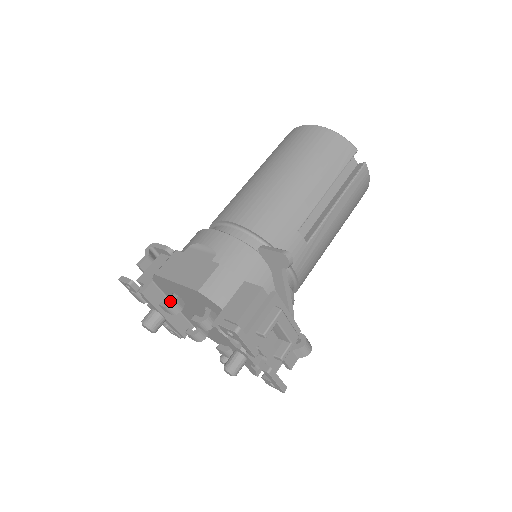
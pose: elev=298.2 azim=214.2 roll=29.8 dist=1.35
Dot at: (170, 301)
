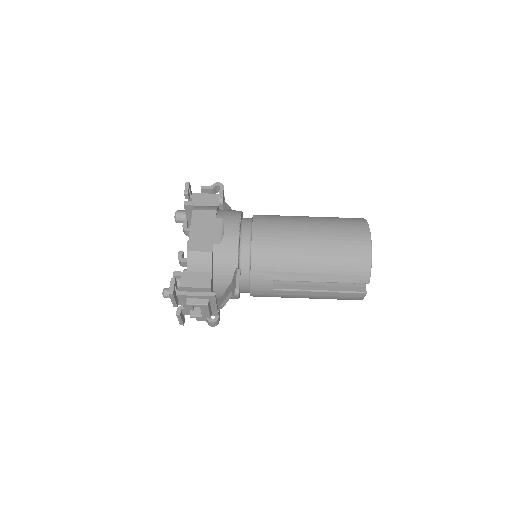
Dot at: occluded
